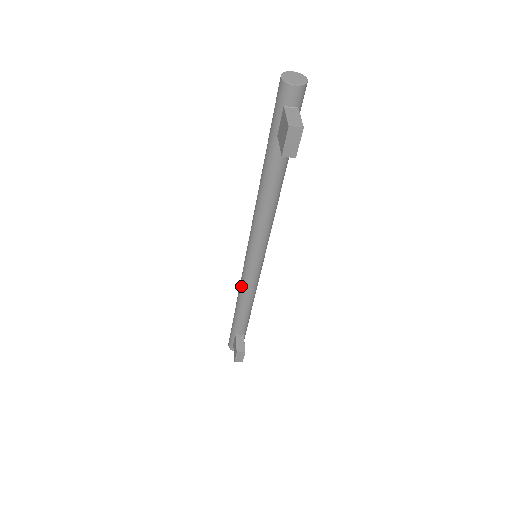
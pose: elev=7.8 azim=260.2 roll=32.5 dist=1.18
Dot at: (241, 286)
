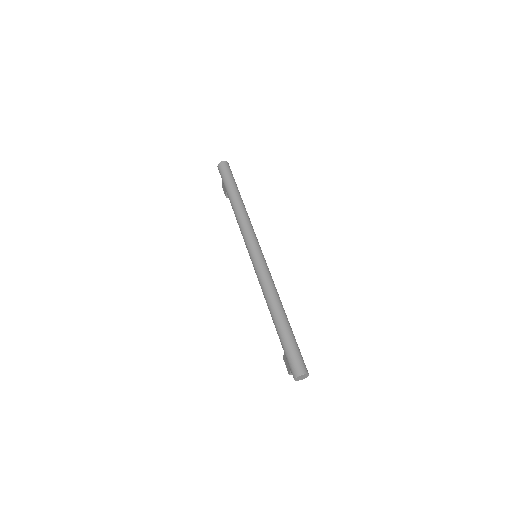
Dot at: occluded
